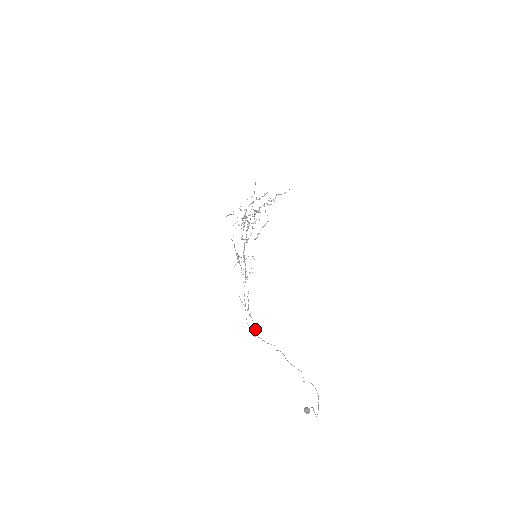
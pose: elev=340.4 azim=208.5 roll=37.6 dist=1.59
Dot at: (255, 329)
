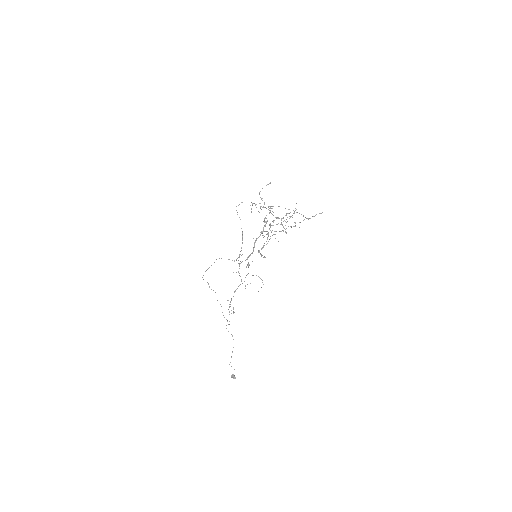
Dot at: occluded
